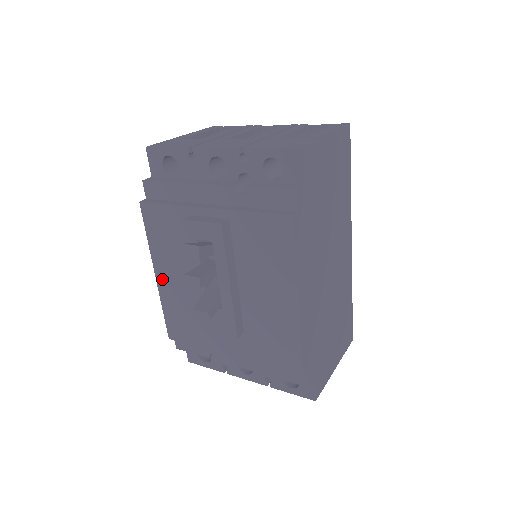
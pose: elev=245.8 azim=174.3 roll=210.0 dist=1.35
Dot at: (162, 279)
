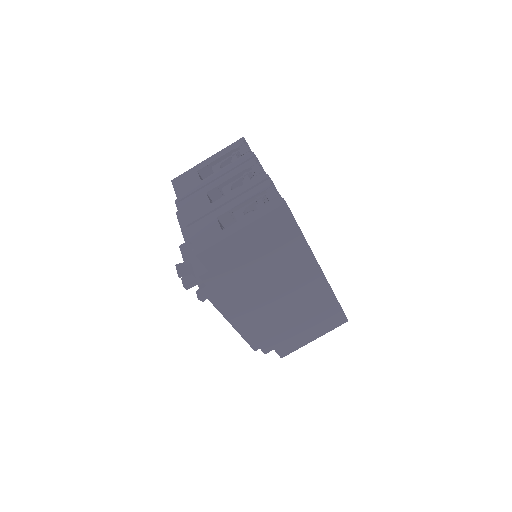
Dot at: occluded
